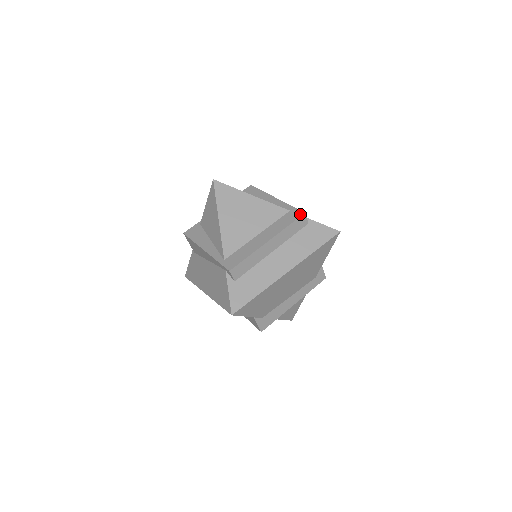
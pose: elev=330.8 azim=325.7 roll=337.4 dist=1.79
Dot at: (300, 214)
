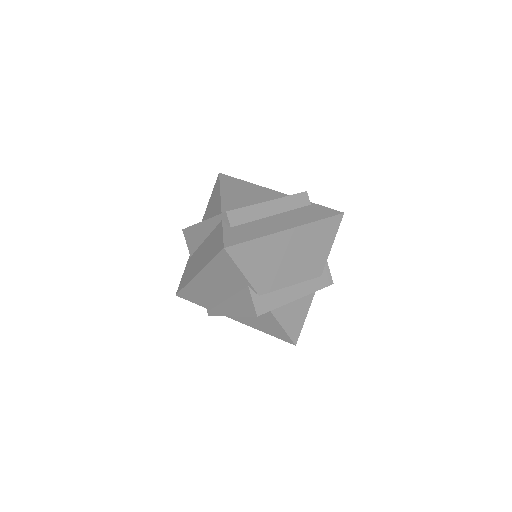
Dot at: (302, 192)
